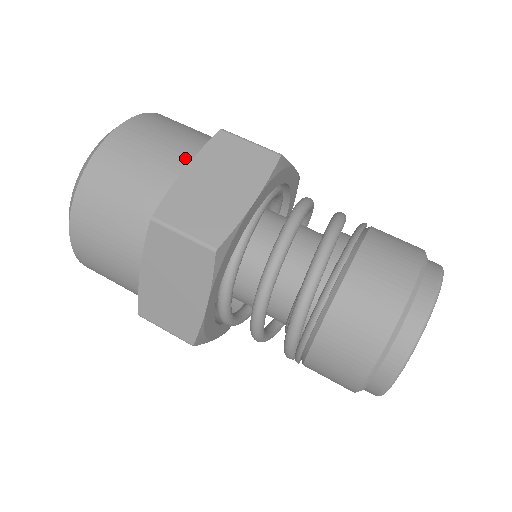
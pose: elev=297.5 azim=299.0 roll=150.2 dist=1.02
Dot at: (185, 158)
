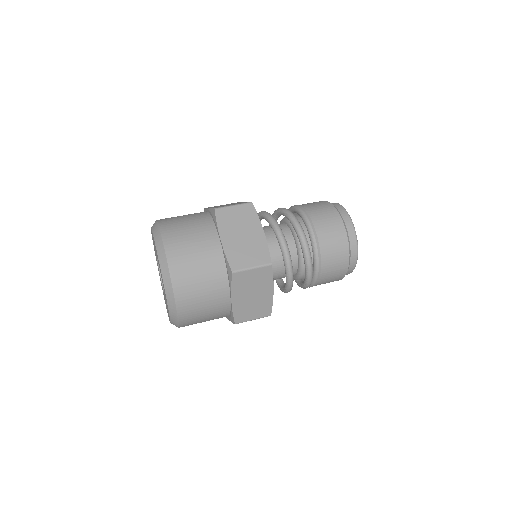
Dot at: (212, 235)
